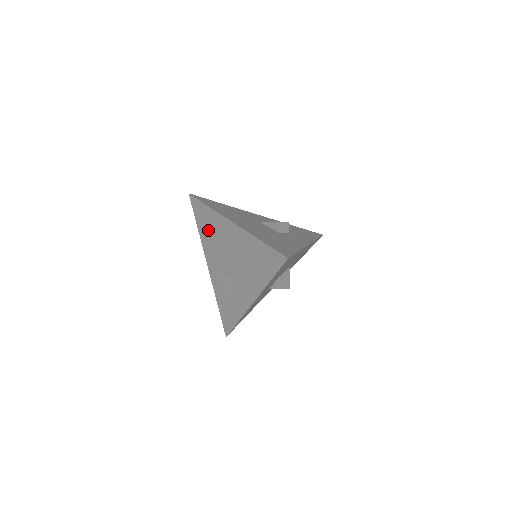
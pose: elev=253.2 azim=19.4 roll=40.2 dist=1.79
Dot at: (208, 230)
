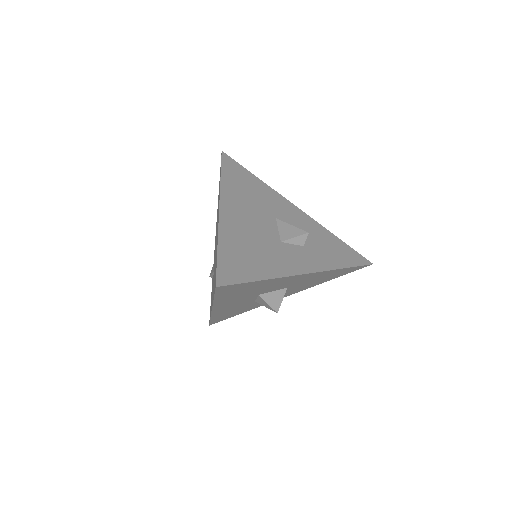
Dot at: occluded
